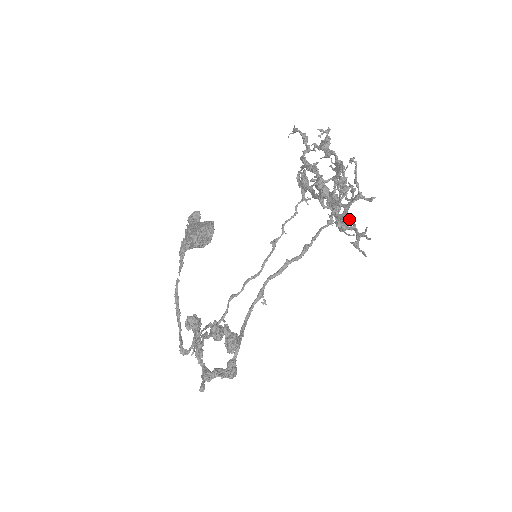
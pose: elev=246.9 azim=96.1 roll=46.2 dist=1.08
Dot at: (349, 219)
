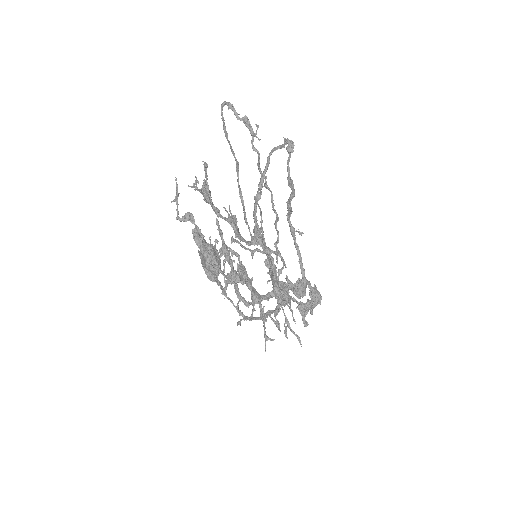
Dot at: (265, 337)
